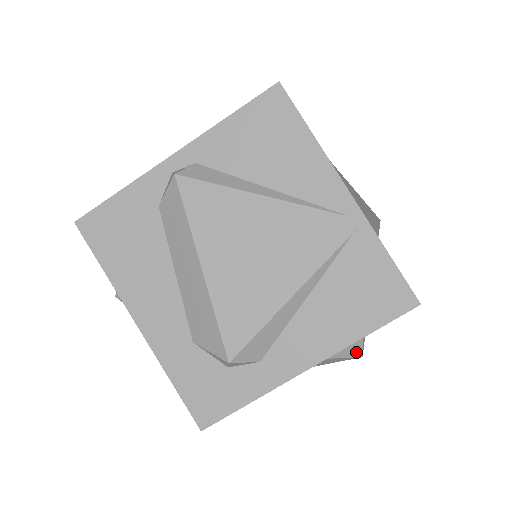
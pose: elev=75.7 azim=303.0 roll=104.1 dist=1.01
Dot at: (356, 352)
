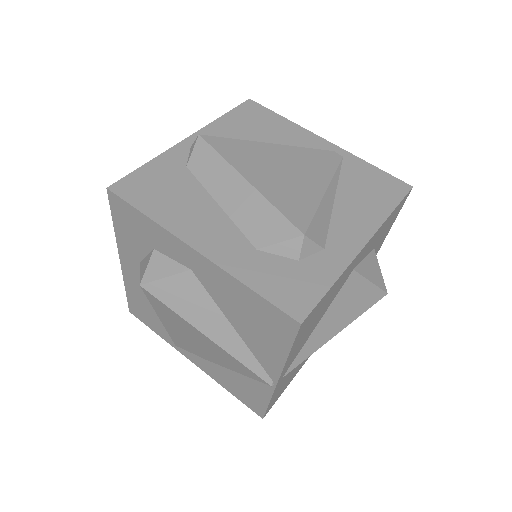
Dot at: (382, 285)
